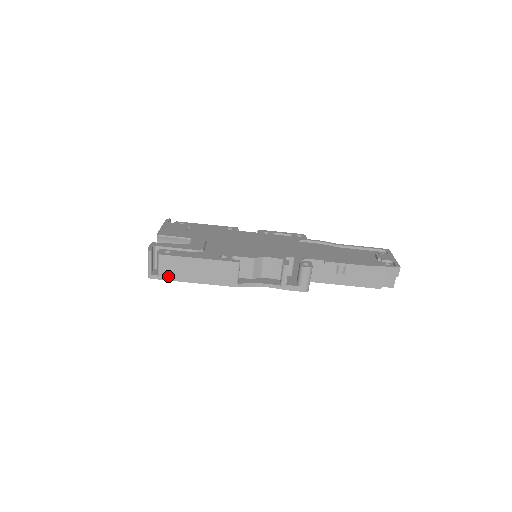
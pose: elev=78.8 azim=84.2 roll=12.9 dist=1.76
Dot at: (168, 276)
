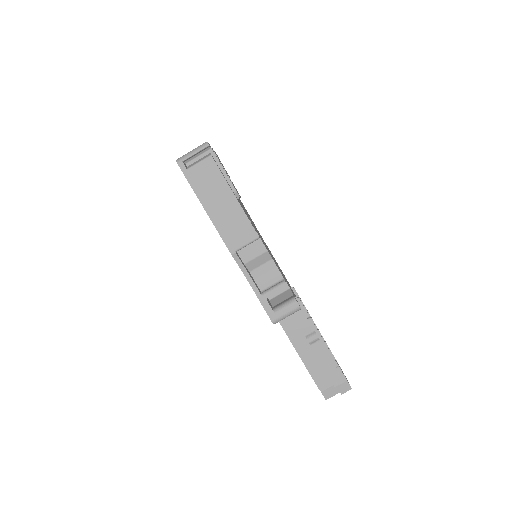
Dot at: (193, 179)
